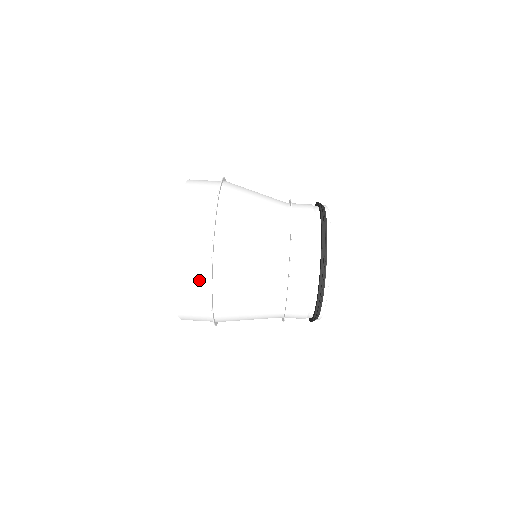
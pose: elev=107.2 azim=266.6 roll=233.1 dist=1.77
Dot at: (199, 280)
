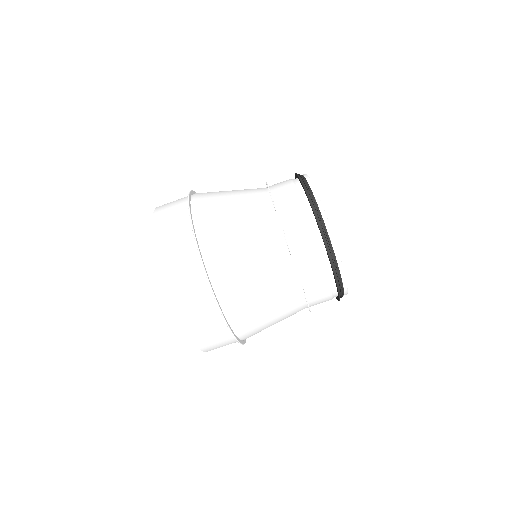
Dot at: (200, 297)
